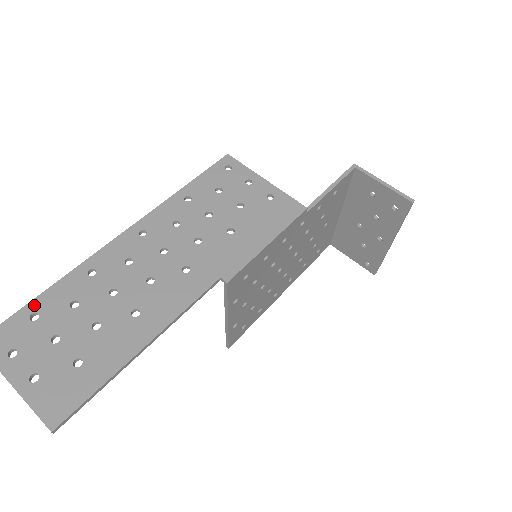
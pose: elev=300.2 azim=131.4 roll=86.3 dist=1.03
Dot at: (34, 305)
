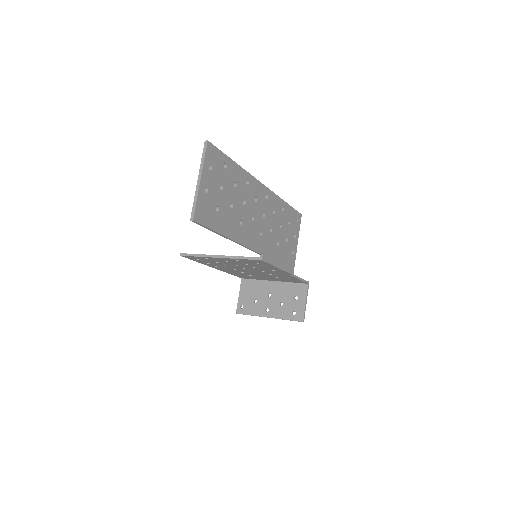
Dot at: (229, 161)
